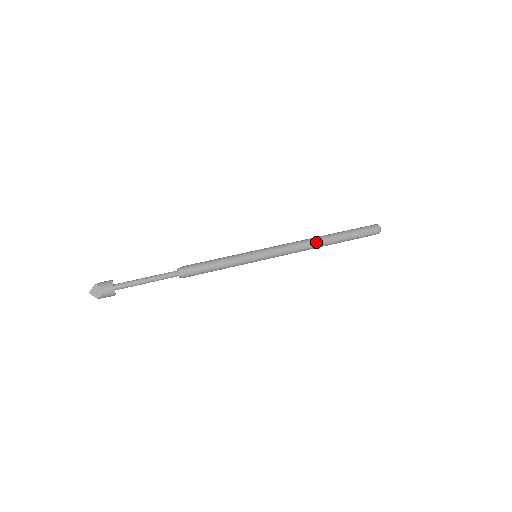
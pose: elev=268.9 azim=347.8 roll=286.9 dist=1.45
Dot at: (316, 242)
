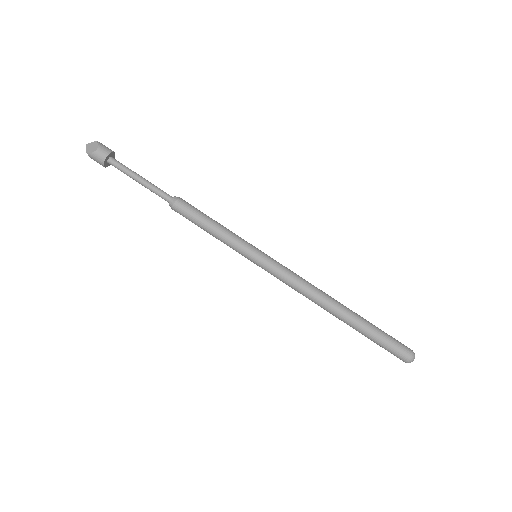
Dot at: (328, 301)
